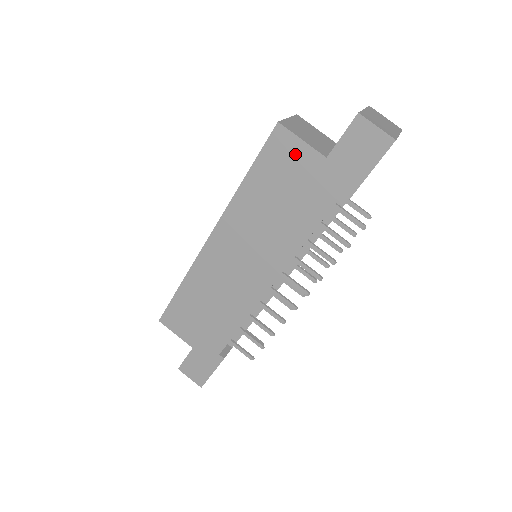
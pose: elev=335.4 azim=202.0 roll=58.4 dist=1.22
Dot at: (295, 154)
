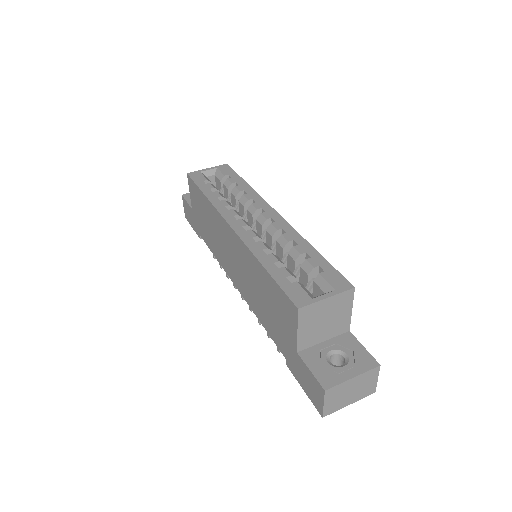
Dot at: (289, 322)
